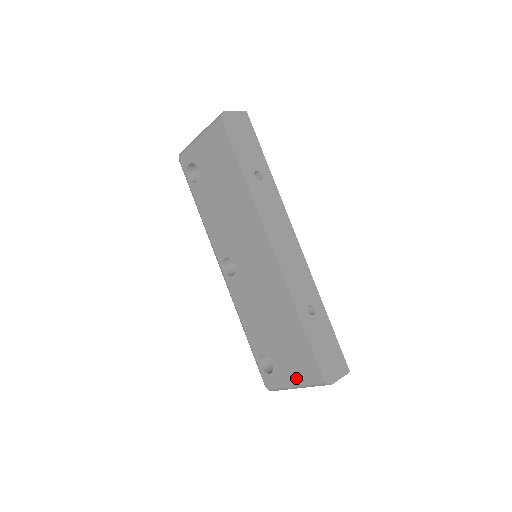
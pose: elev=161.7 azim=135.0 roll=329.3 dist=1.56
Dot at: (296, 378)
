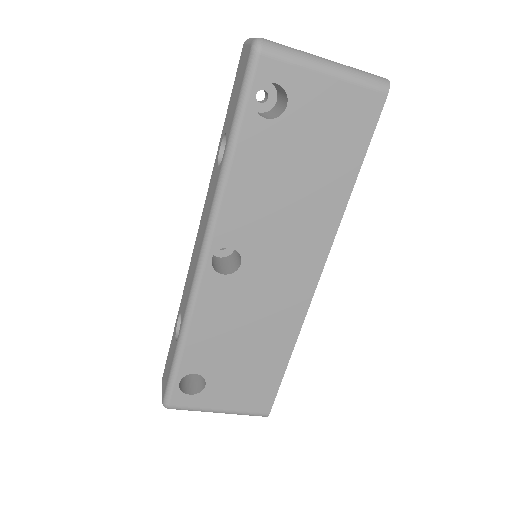
Dot at: (231, 407)
